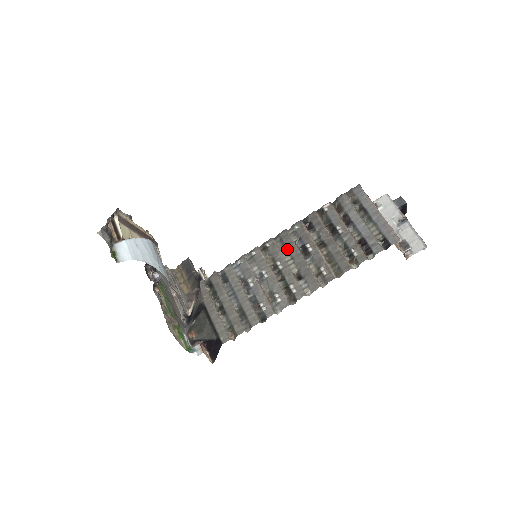
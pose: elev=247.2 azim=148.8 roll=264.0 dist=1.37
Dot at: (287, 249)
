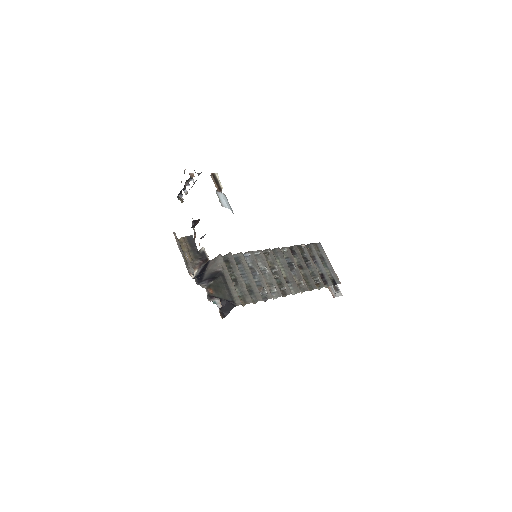
Dot at: (280, 260)
